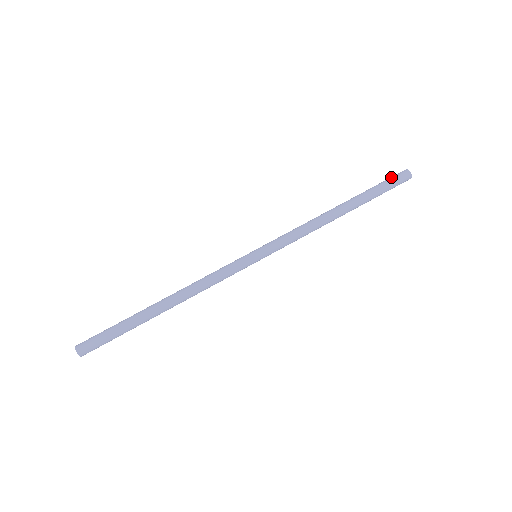
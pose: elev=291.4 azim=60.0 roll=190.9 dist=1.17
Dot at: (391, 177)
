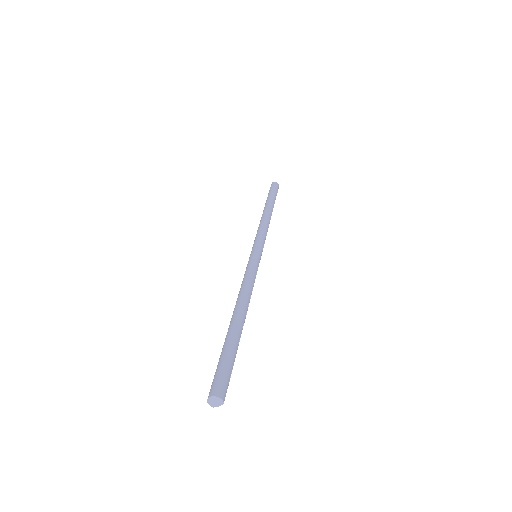
Dot at: occluded
